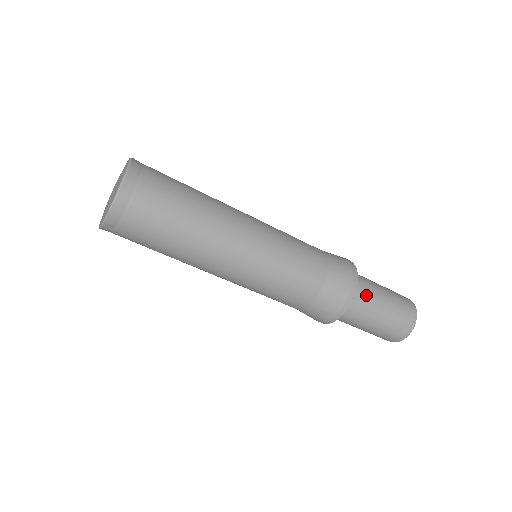
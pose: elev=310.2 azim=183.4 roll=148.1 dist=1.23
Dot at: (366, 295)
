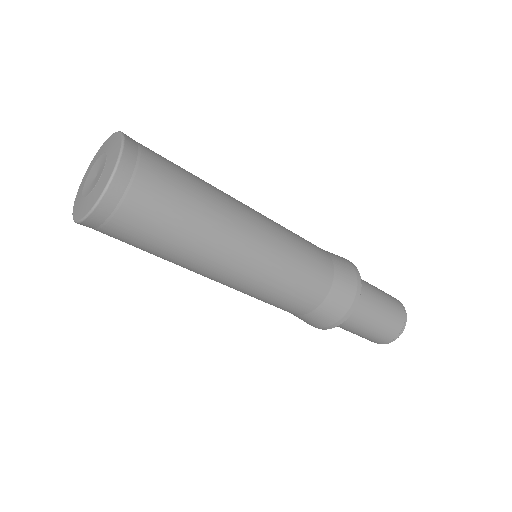
Dot at: (353, 321)
